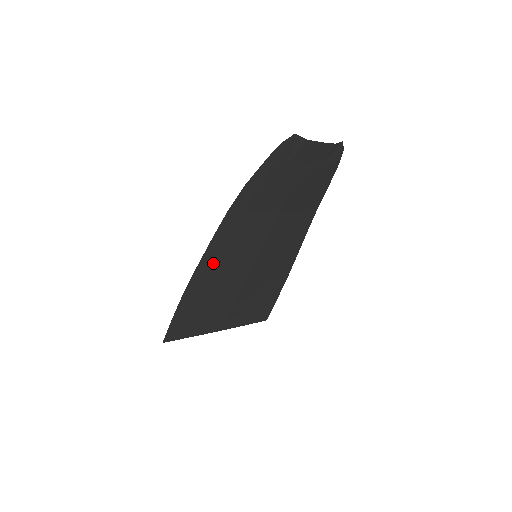
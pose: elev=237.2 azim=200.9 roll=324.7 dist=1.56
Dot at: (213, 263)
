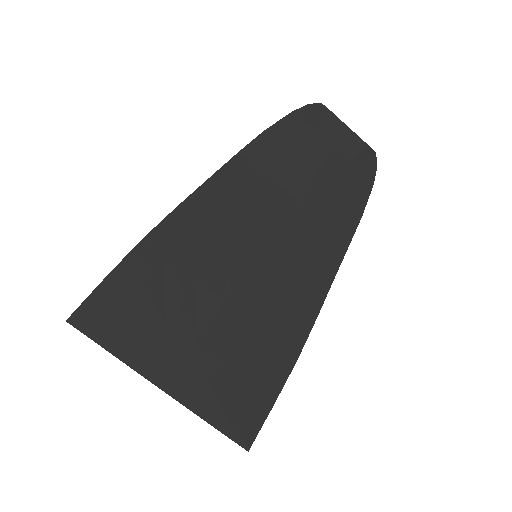
Dot at: (197, 219)
